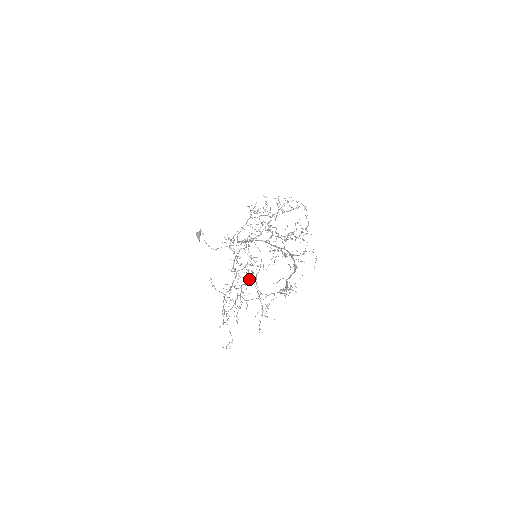
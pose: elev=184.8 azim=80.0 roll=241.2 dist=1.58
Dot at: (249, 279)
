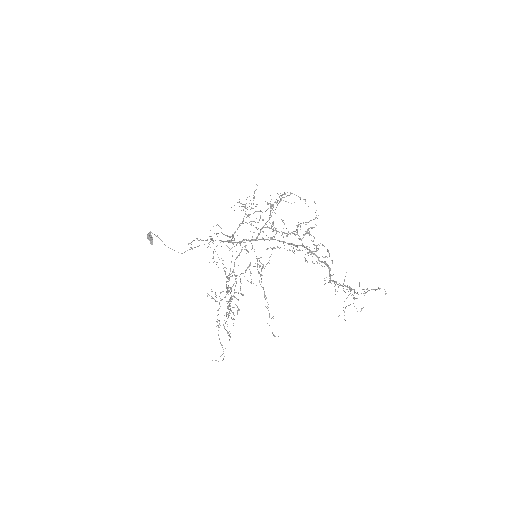
Dot at: (251, 282)
